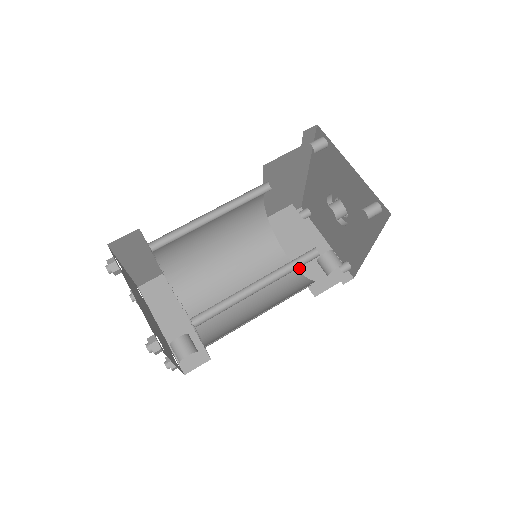
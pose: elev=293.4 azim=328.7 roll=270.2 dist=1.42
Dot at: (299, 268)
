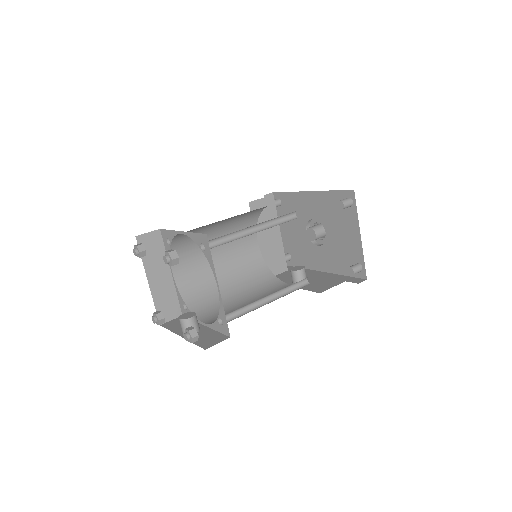
Dot at: (262, 254)
